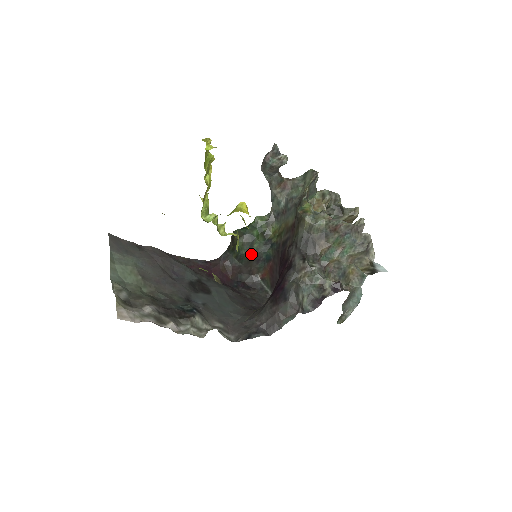
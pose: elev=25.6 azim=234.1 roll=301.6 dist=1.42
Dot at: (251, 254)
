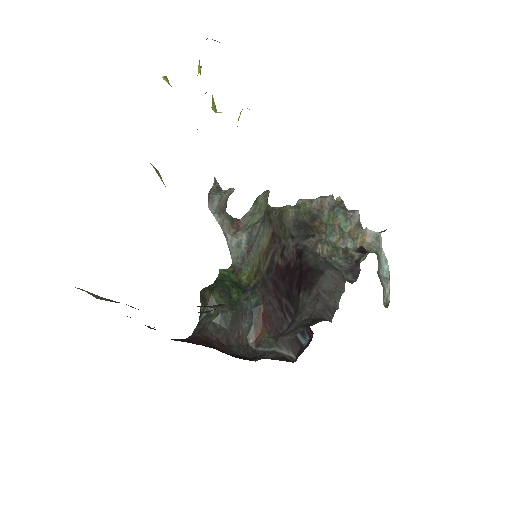
Dot at: (234, 307)
